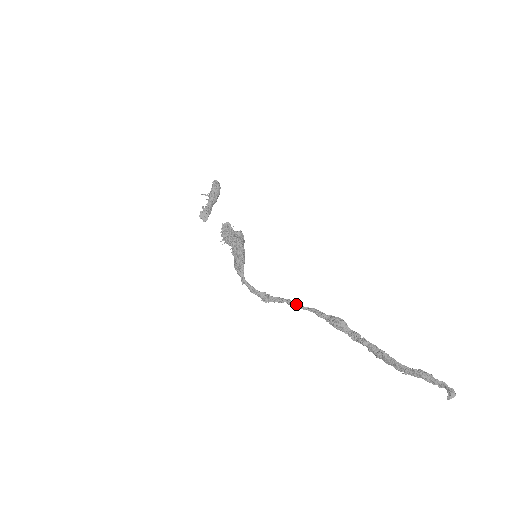
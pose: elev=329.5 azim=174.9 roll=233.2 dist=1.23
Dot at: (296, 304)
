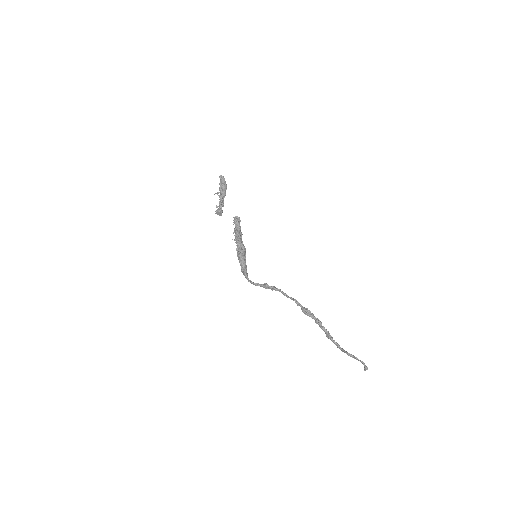
Dot at: (284, 295)
